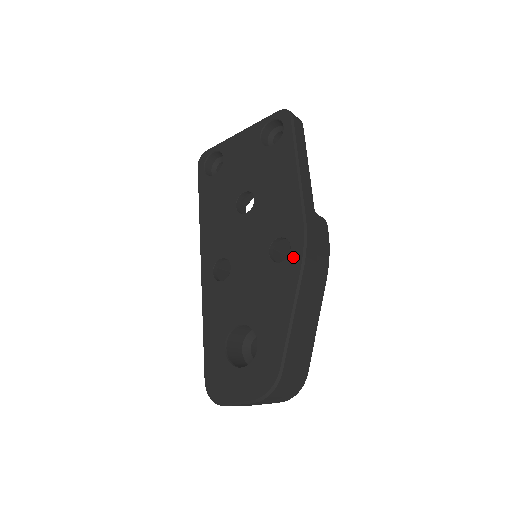
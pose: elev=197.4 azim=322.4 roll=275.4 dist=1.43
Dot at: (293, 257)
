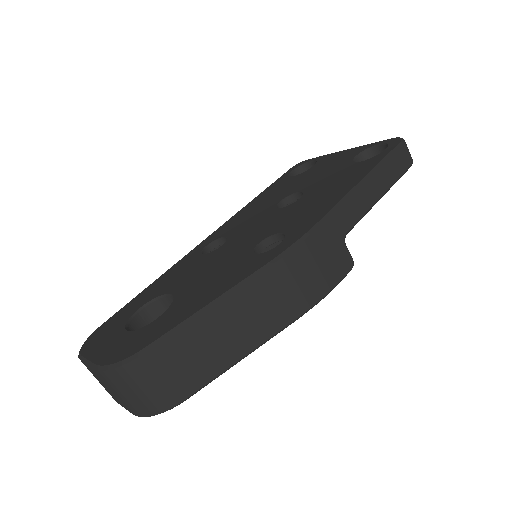
Dot at: (271, 252)
